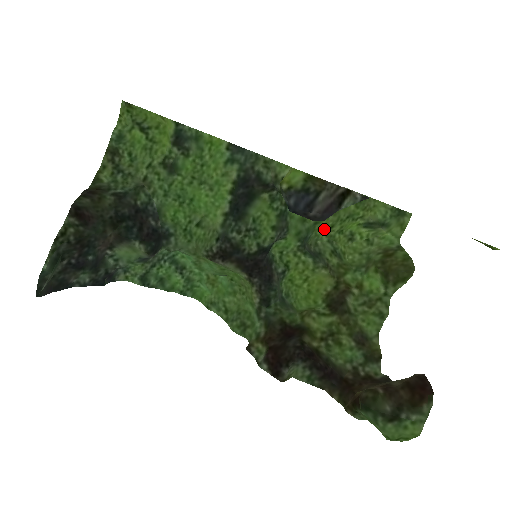
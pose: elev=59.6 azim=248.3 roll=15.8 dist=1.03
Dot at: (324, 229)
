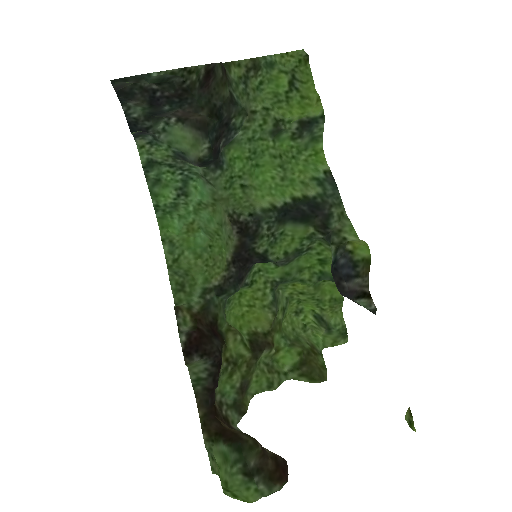
Dot at: (296, 288)
